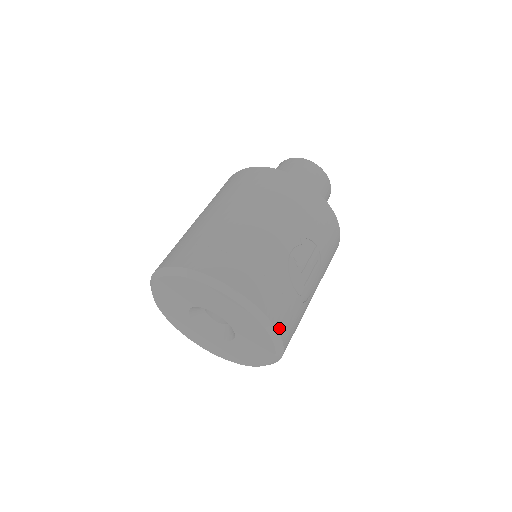
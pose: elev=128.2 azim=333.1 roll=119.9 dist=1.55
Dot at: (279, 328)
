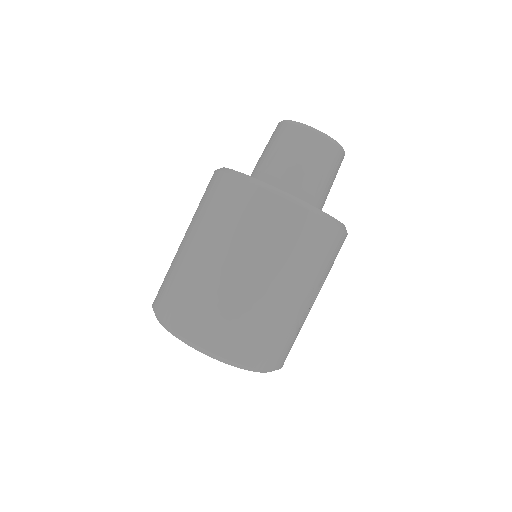
Dot at: occluded
